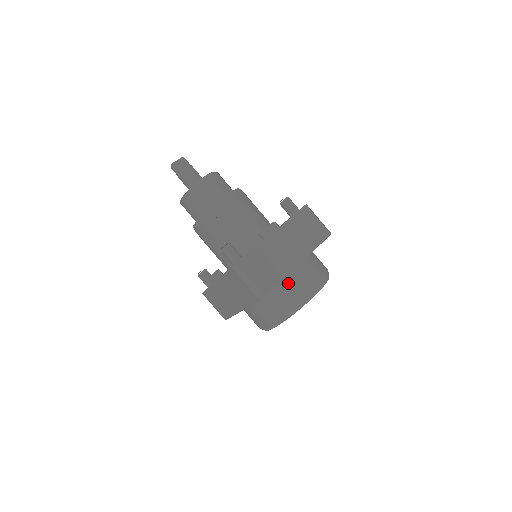
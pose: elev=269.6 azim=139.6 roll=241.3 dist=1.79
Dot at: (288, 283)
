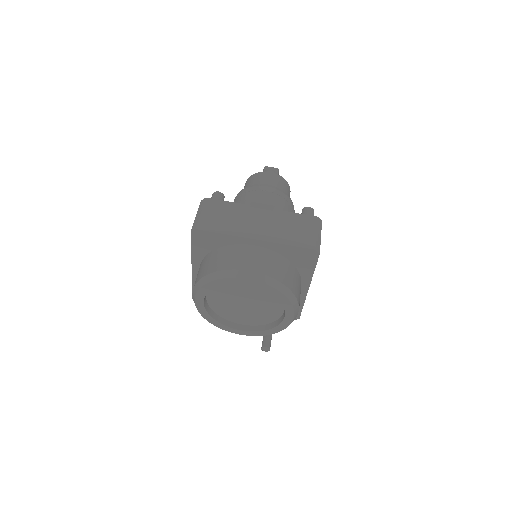
Dot at: (233, 250)
